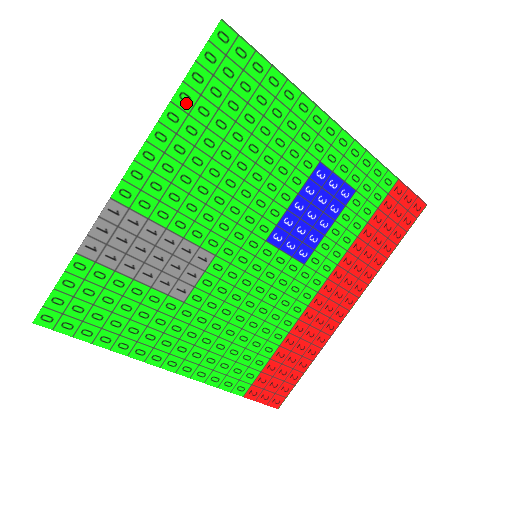
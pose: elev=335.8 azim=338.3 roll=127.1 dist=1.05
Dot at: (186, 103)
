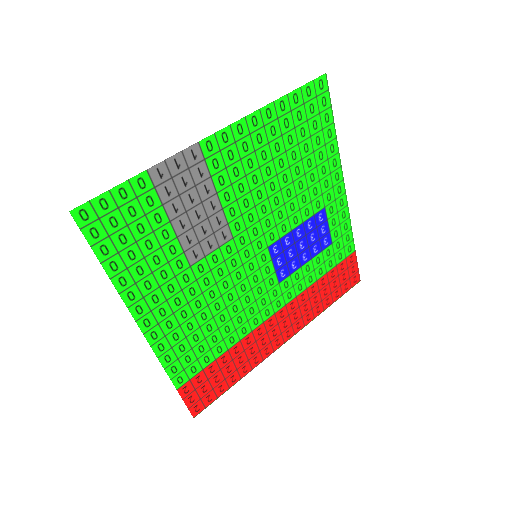
Dot at: (281, 110)
